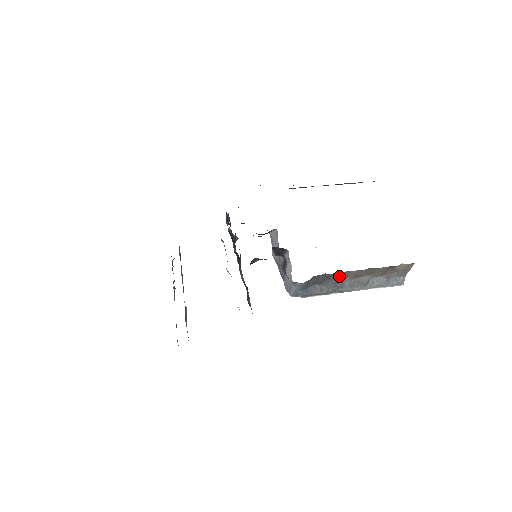
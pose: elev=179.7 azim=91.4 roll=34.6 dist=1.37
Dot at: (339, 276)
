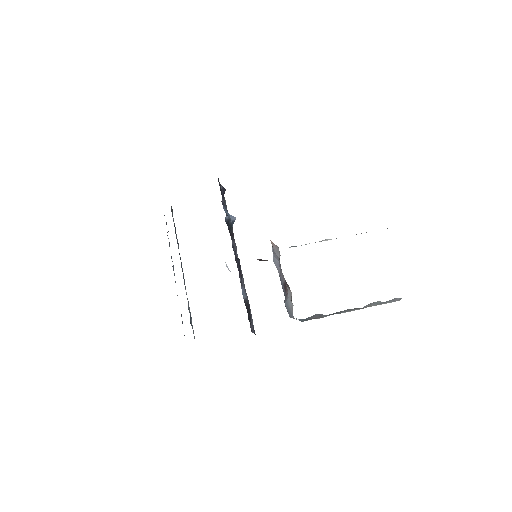
Dot at: occluded
